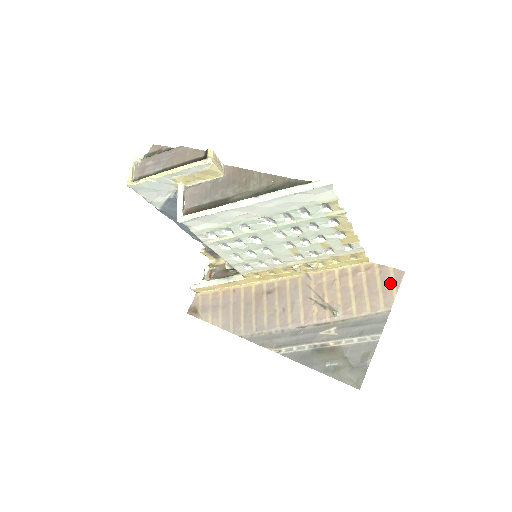
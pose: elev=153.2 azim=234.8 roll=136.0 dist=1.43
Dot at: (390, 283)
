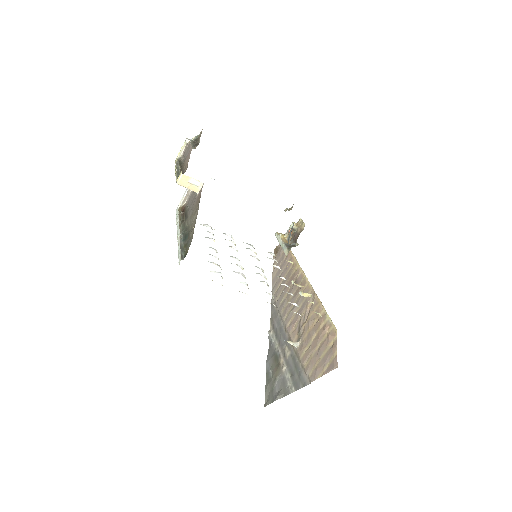
Dot at: (326, 363)
